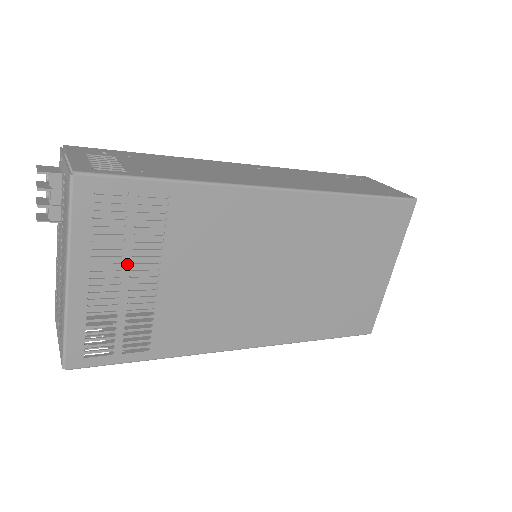
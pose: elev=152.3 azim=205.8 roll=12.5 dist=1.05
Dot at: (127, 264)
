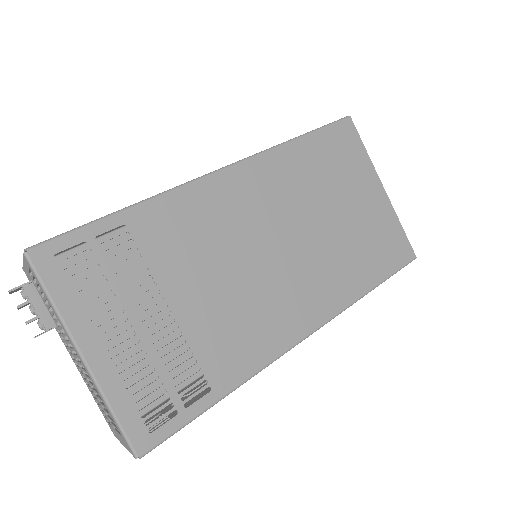
Dot at: (129, 310)
